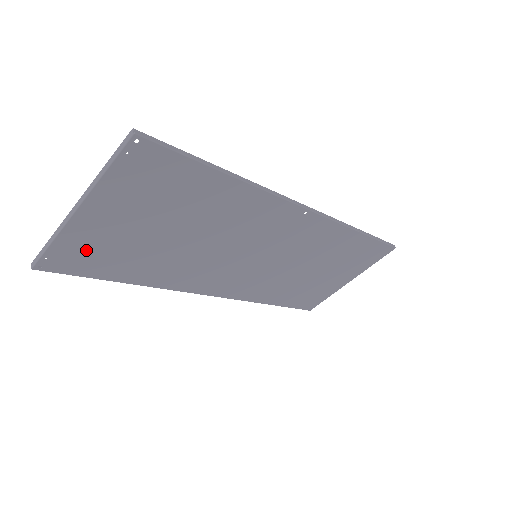
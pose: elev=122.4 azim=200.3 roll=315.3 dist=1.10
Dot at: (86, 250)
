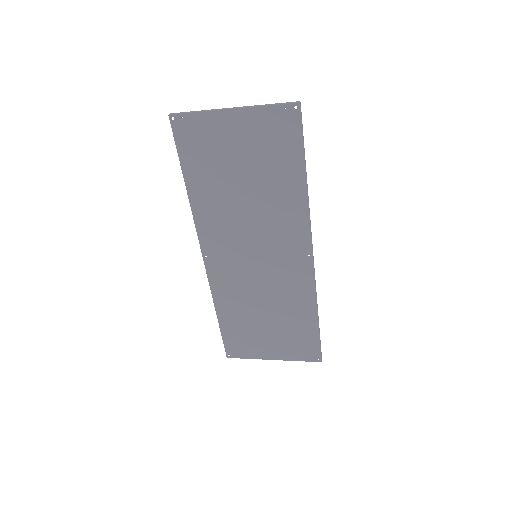
Dot at: (202, 137)
